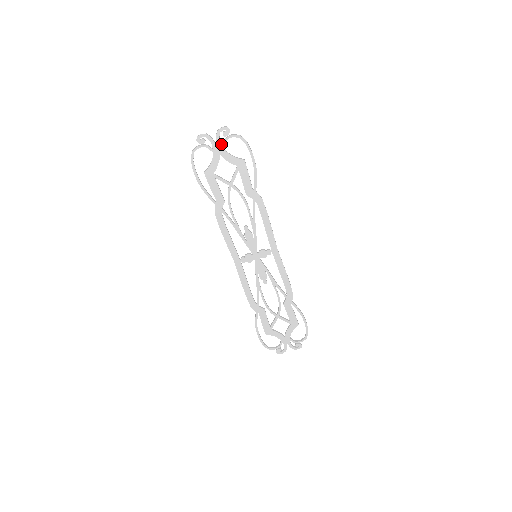
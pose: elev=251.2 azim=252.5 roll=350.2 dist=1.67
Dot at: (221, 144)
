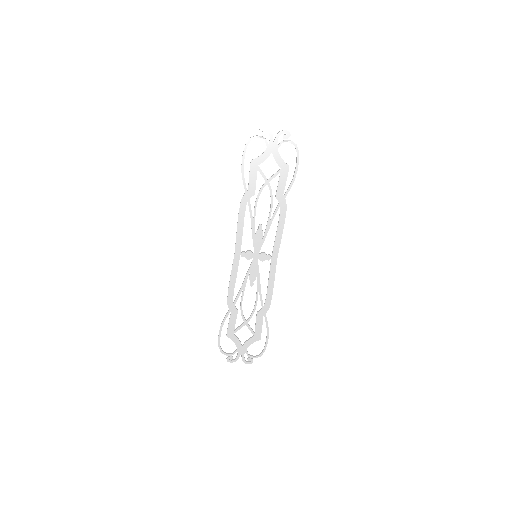
Dot at: (277, 144)
